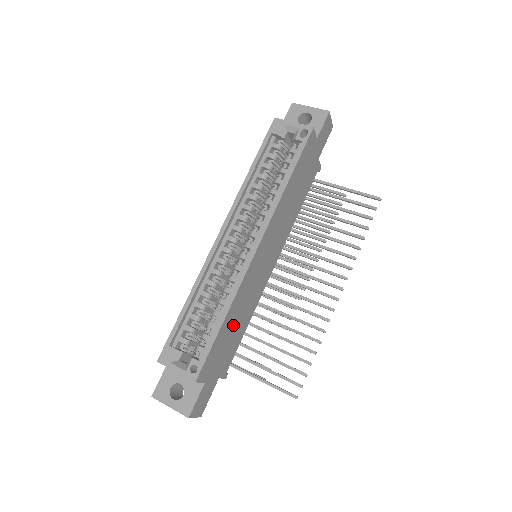
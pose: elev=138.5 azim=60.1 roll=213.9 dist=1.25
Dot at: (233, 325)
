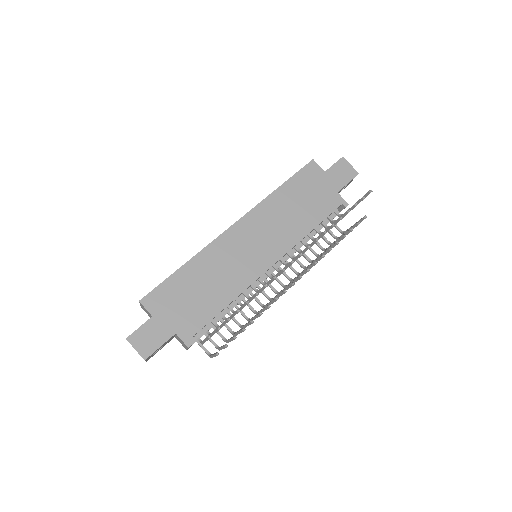
Dot at: (199, 284)
